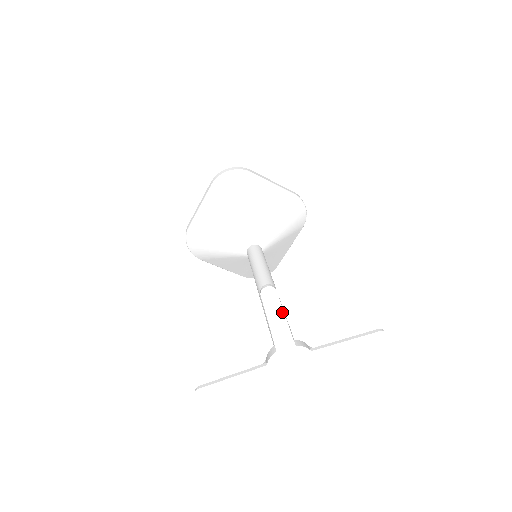
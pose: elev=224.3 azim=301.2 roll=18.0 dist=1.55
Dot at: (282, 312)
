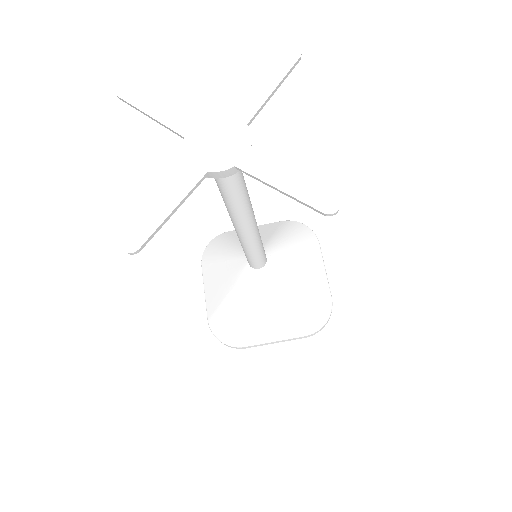
Dot at: (154, 97)
